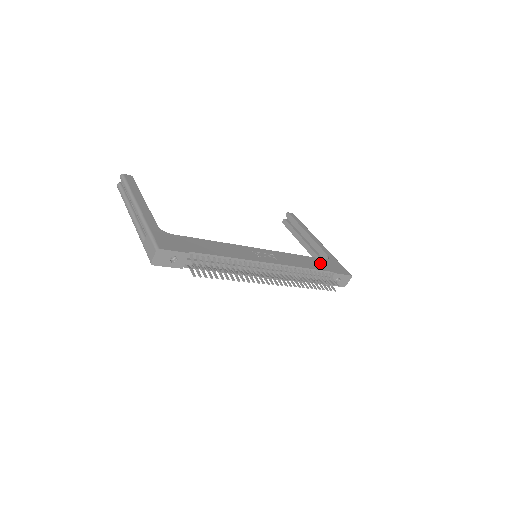
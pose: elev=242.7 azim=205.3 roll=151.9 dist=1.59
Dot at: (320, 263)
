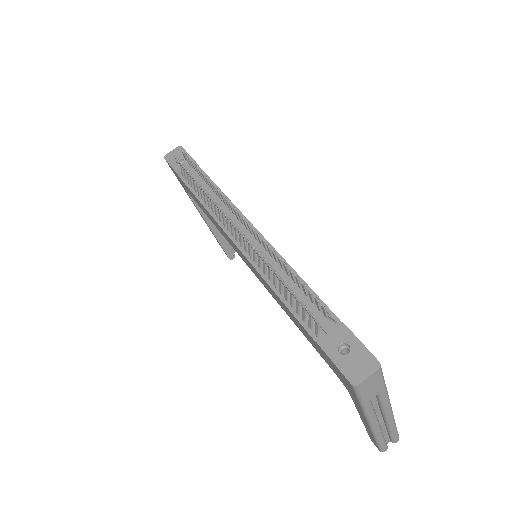
Dot at: occluded
